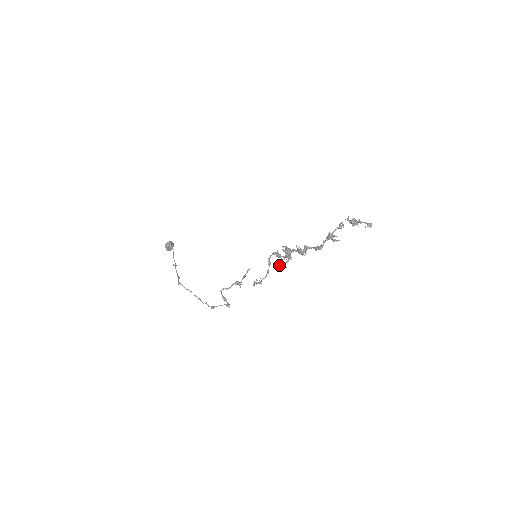
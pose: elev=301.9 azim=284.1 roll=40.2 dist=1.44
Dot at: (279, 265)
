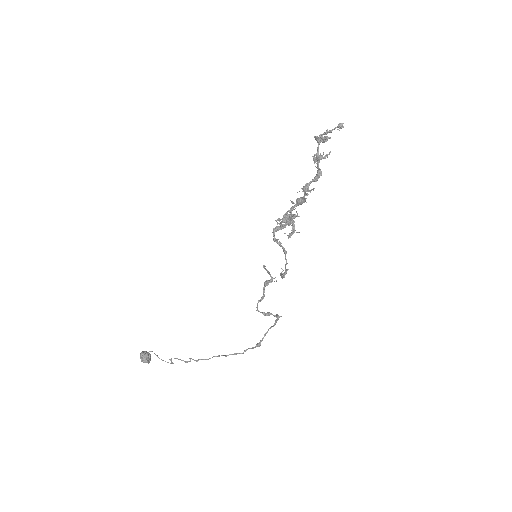
Dot at: occluded
